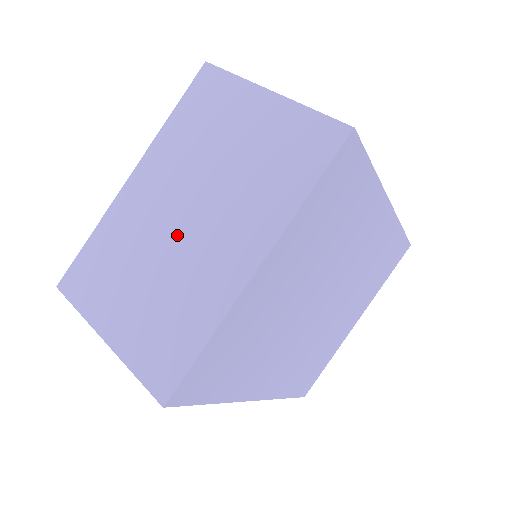
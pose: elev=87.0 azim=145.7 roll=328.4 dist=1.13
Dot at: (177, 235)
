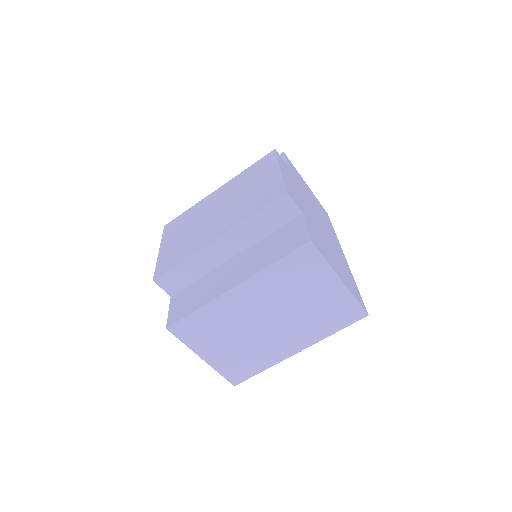
Dot at: (260, 328)
